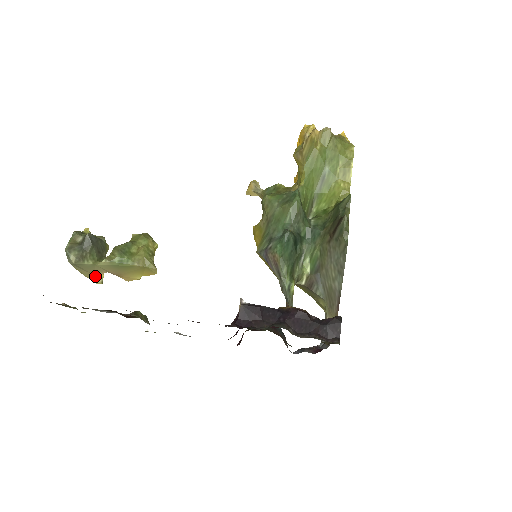
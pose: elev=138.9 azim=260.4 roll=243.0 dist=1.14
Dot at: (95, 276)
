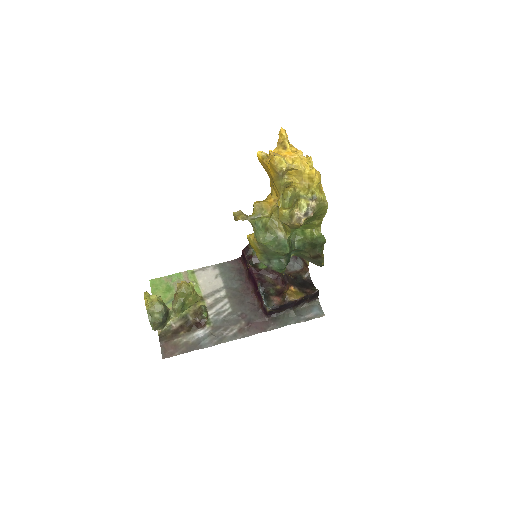
Dot at: occluded
